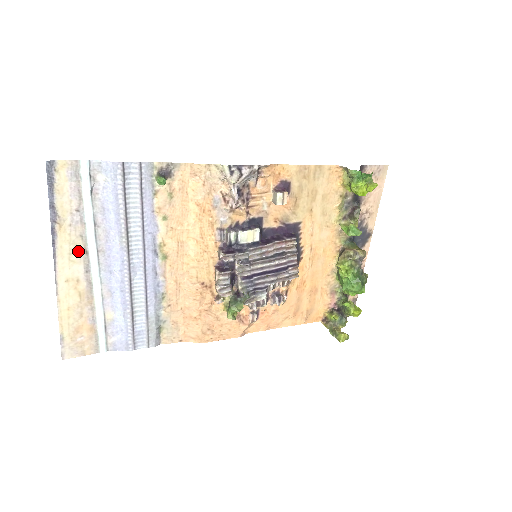
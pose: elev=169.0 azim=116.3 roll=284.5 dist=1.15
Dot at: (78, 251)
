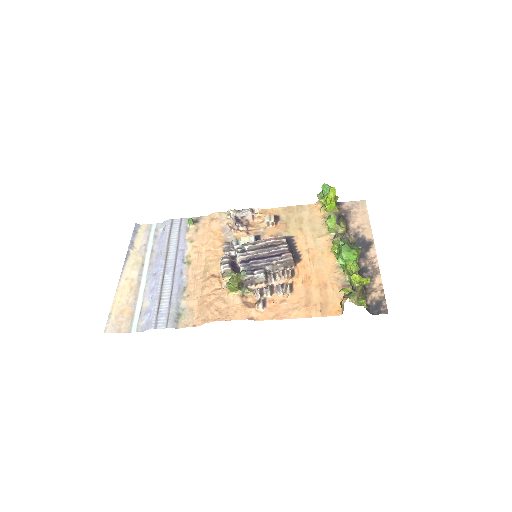
Dot at: (138, 264)
